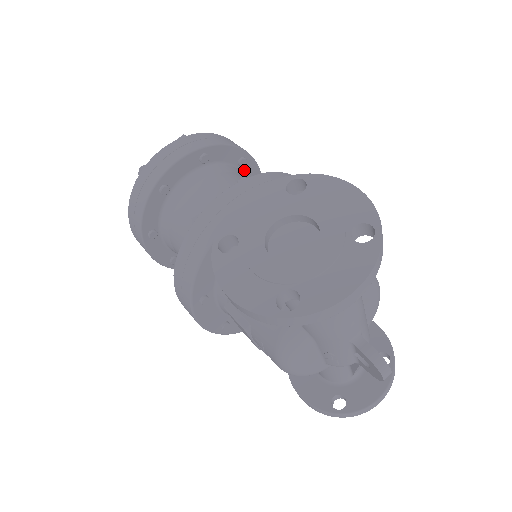
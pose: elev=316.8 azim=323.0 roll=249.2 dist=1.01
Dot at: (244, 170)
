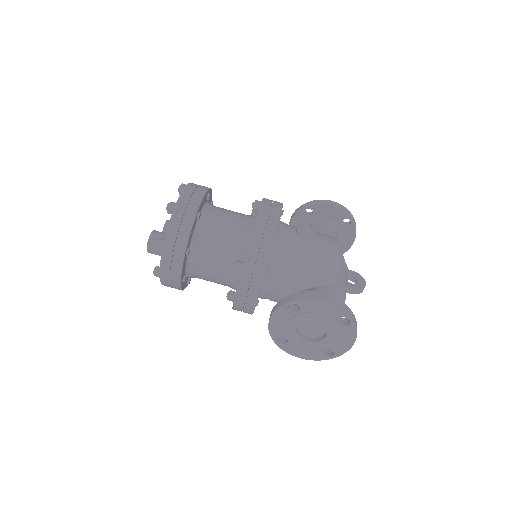
Dot at: (200, 211)
